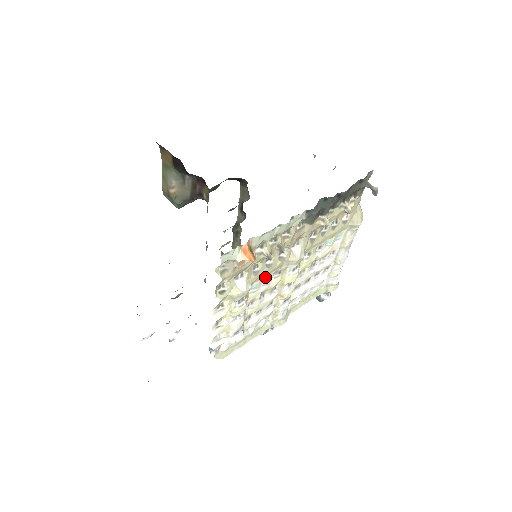
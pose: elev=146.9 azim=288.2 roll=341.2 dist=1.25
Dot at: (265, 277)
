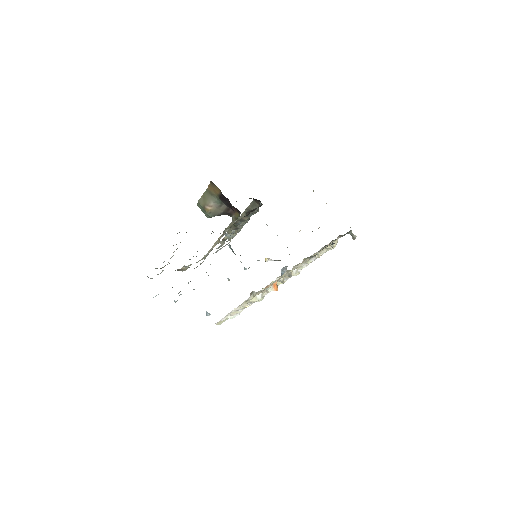
Dot at: occluded
